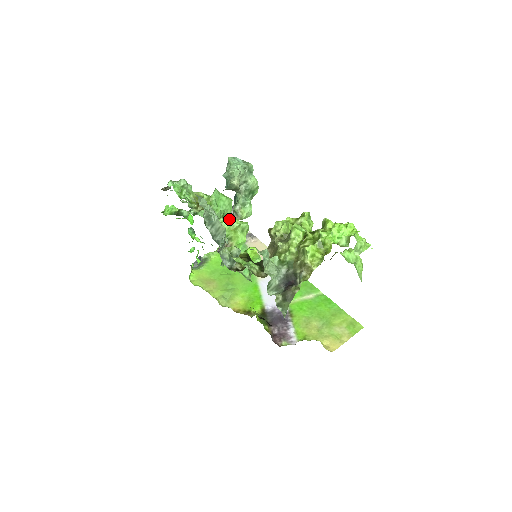
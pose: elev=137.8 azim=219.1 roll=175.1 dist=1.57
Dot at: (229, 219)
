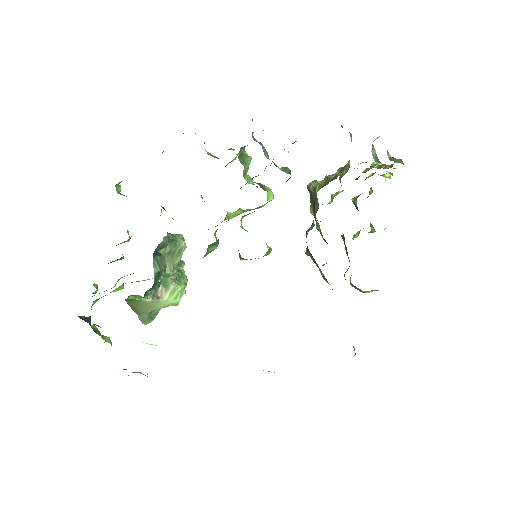
Dot at: occluded
